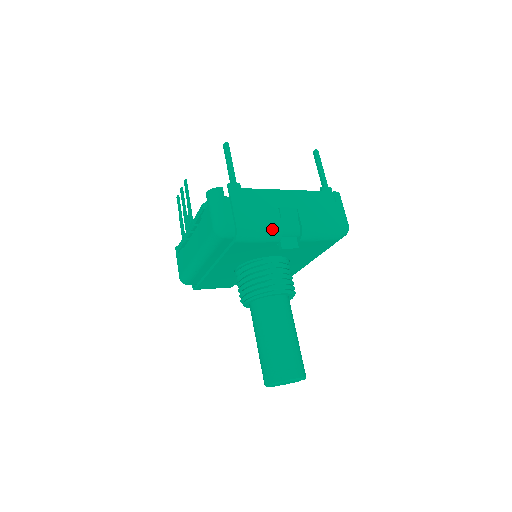
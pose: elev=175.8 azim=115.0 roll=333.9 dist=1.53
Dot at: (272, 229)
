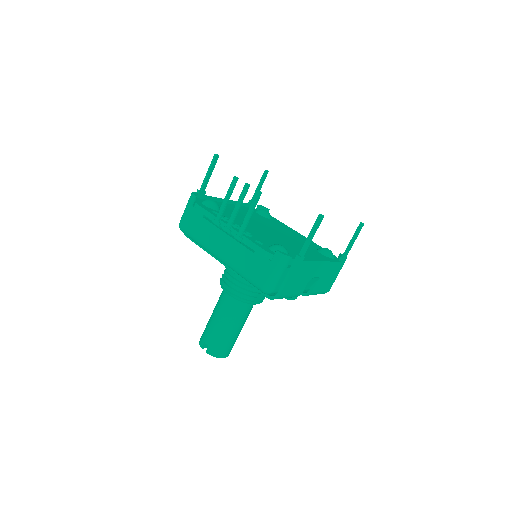
Dot at: (296, 295)
